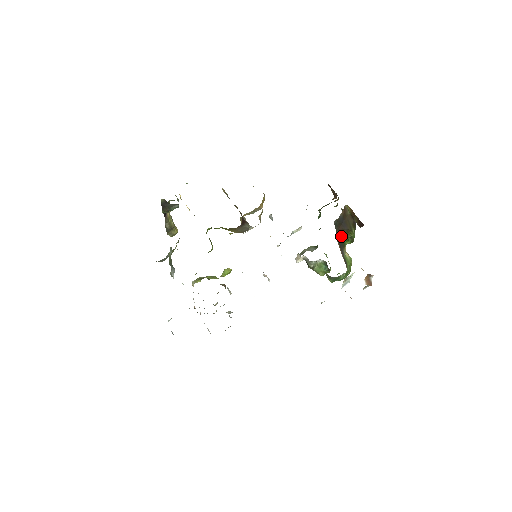
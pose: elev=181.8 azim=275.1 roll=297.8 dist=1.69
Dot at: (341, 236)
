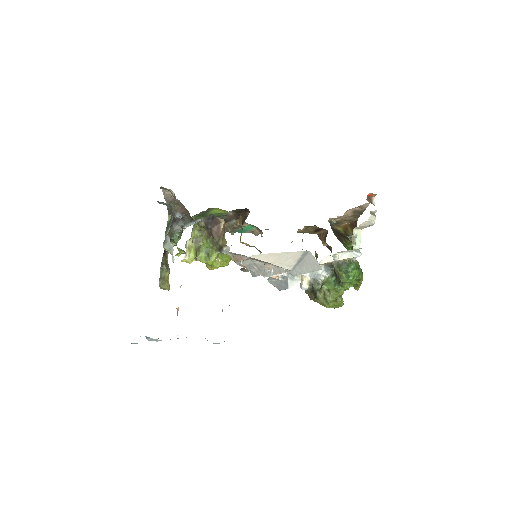
Dot at: (340, 241)
